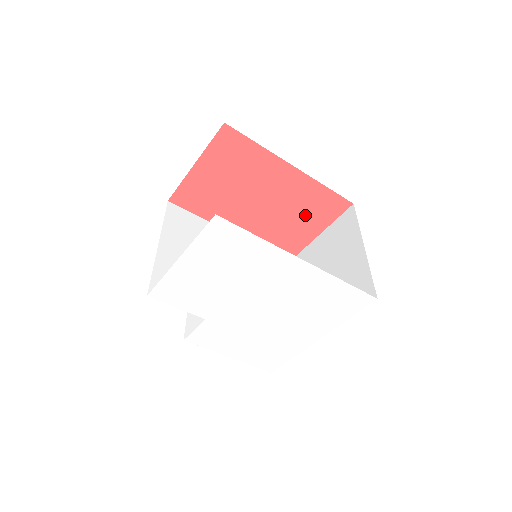
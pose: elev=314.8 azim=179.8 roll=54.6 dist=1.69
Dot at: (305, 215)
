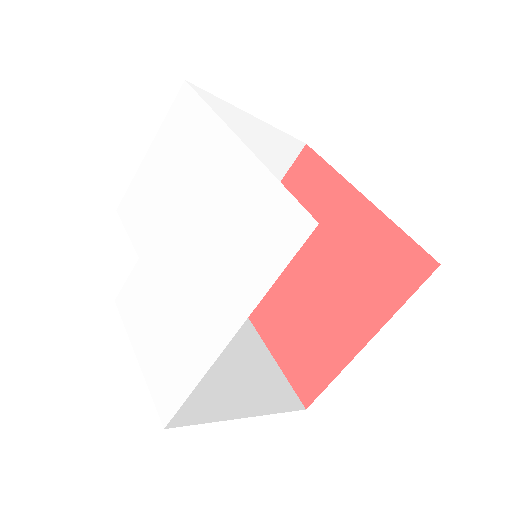
Dot at: (369, 279)
